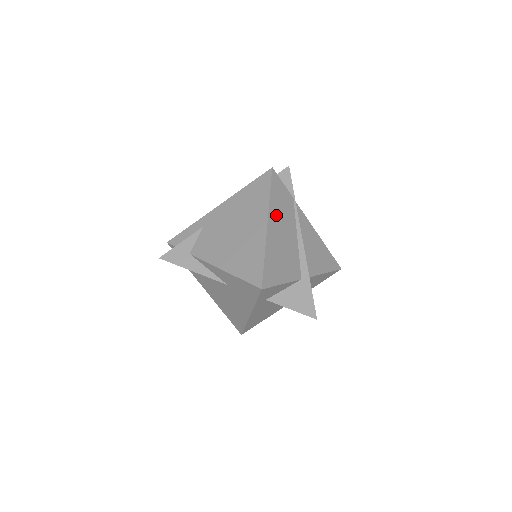
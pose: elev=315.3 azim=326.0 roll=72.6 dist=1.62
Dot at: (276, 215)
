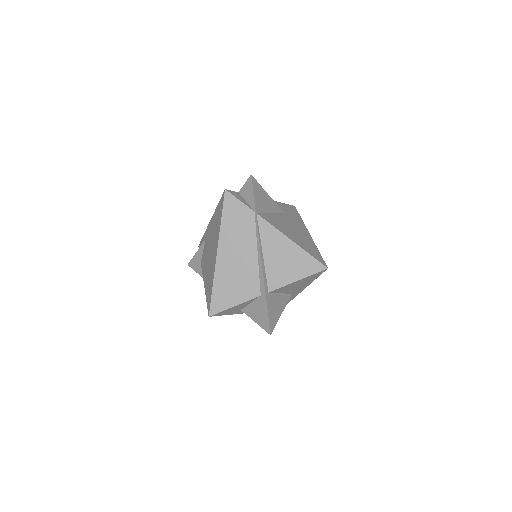
Dot at: (229, 240)
